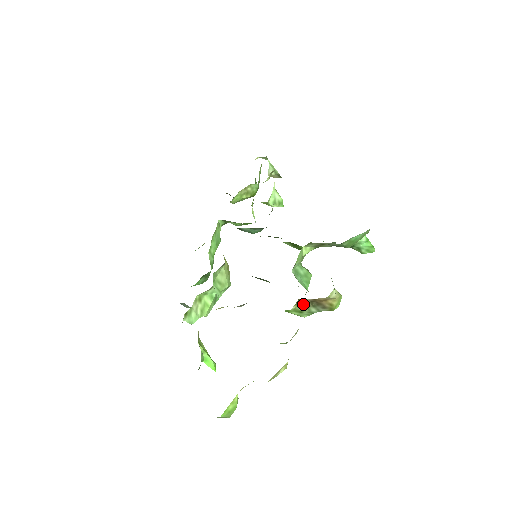
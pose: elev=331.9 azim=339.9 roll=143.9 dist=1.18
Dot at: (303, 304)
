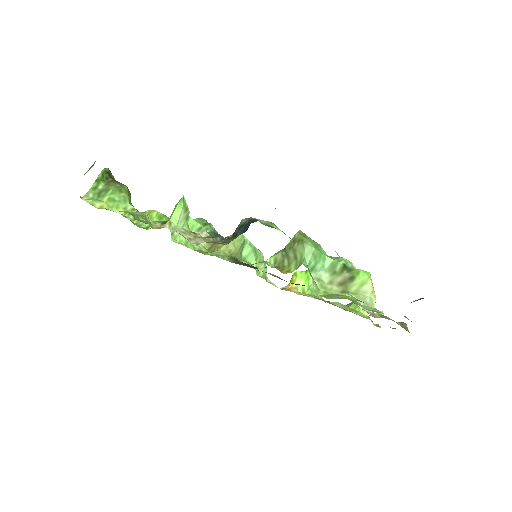
Dot at: occluded
